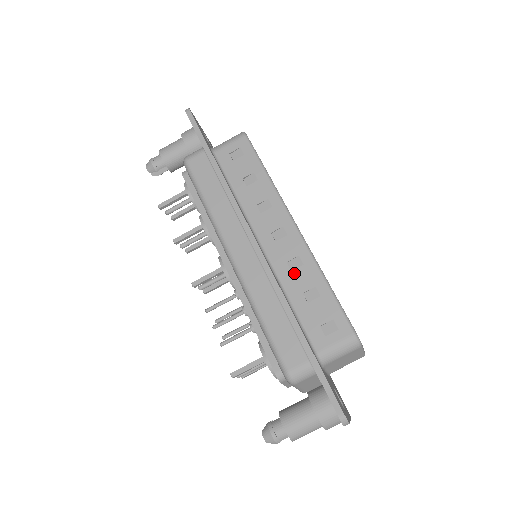
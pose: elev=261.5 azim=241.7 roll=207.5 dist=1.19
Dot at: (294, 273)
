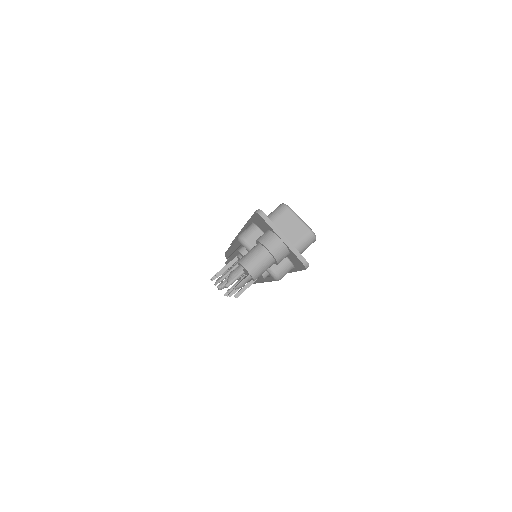
Dot at: occluded
